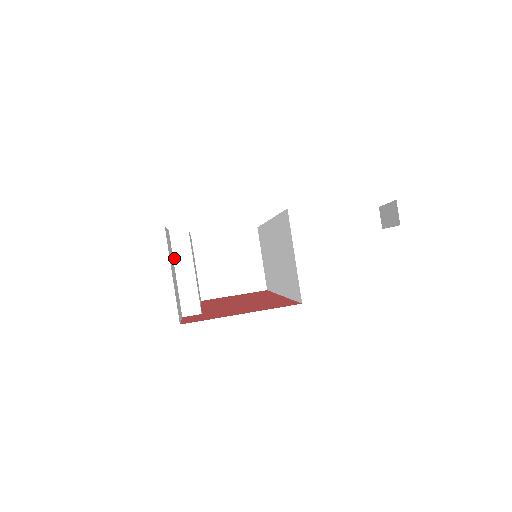
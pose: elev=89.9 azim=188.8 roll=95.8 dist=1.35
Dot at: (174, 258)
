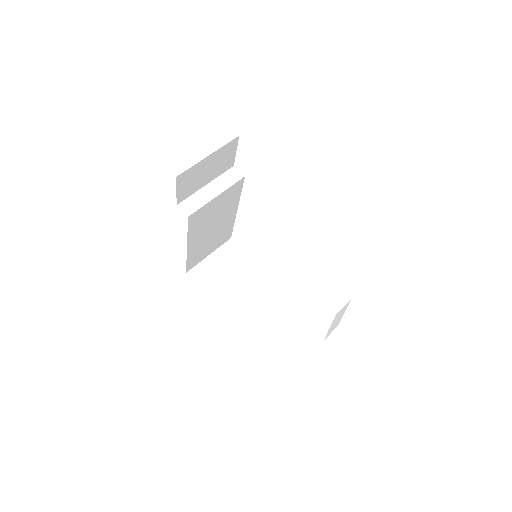
Dot at: (217, 178)
